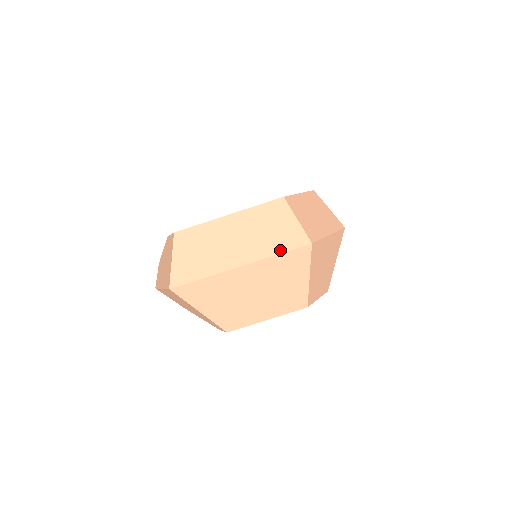
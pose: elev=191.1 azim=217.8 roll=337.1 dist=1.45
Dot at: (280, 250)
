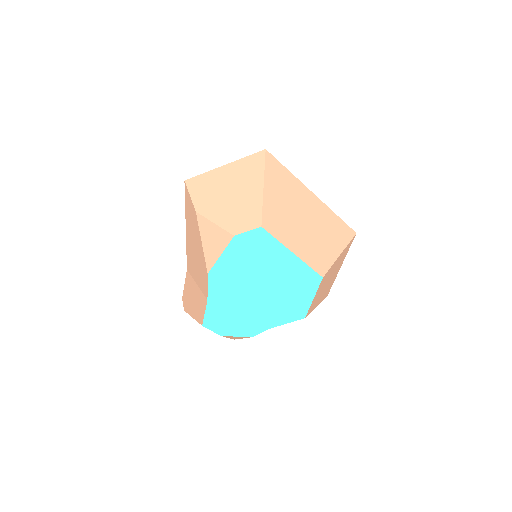
Dot at: (338, 216)
